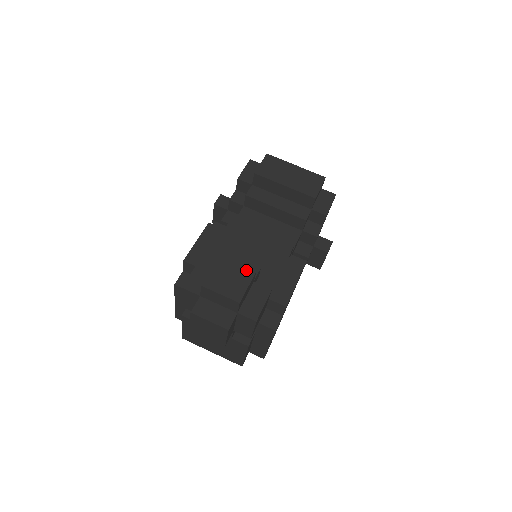
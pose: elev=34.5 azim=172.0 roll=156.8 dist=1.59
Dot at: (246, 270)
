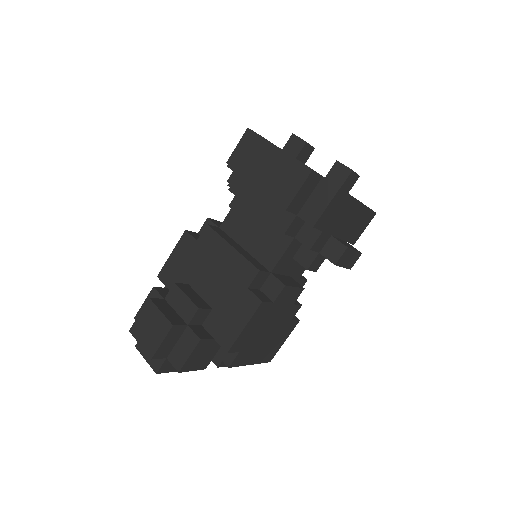
Dot at: (165, 322)
